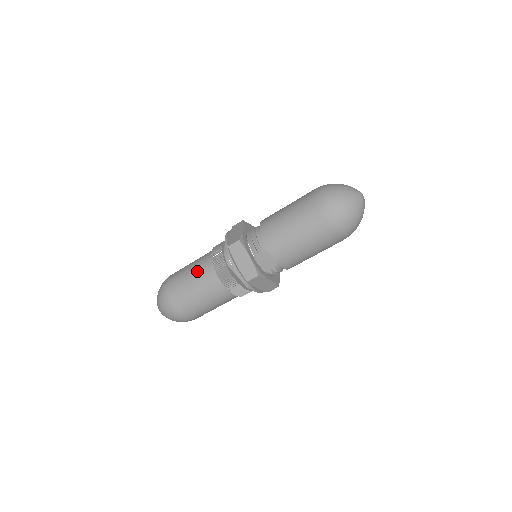
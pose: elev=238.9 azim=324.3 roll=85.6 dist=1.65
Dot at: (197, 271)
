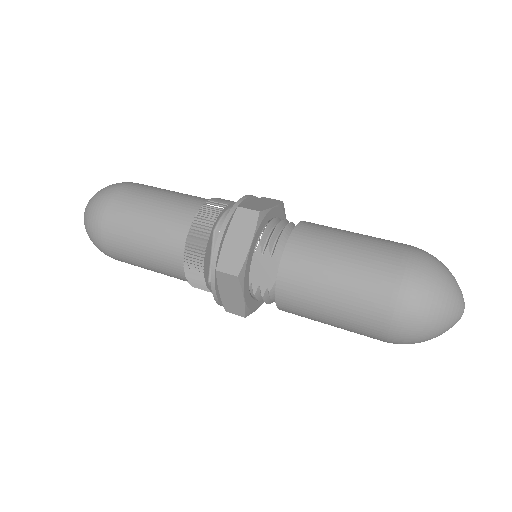
Dot at: (172, 202)
